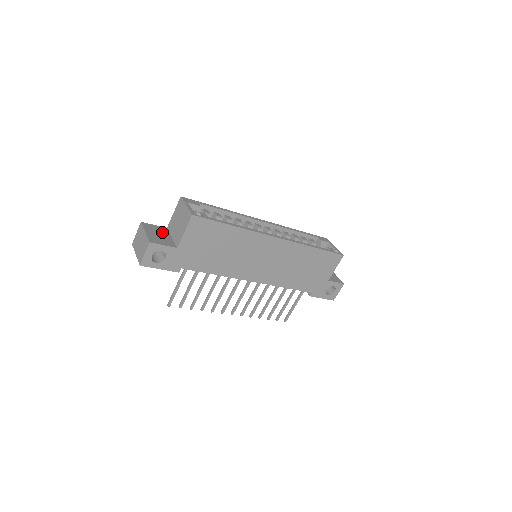
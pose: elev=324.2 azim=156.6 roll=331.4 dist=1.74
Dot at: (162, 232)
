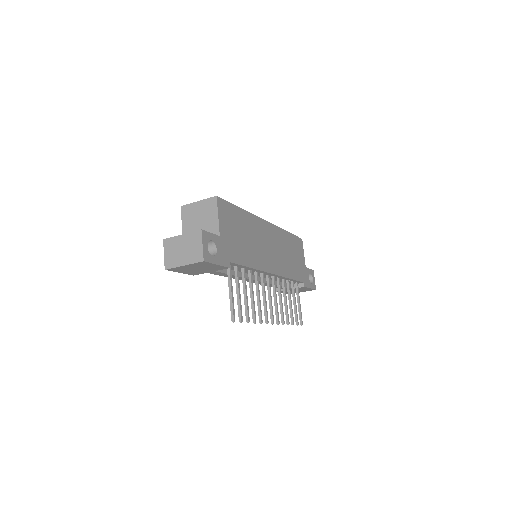
Dot at: occluded
